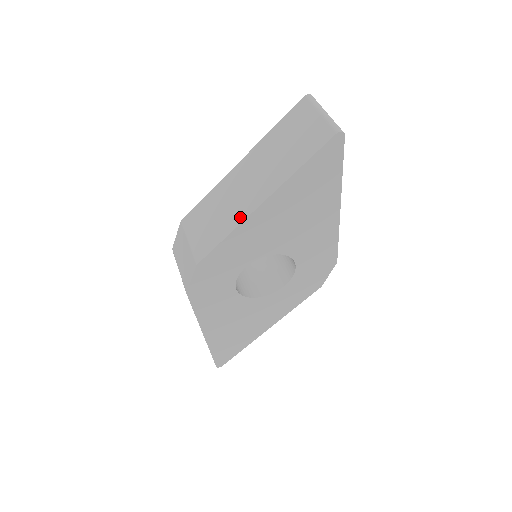
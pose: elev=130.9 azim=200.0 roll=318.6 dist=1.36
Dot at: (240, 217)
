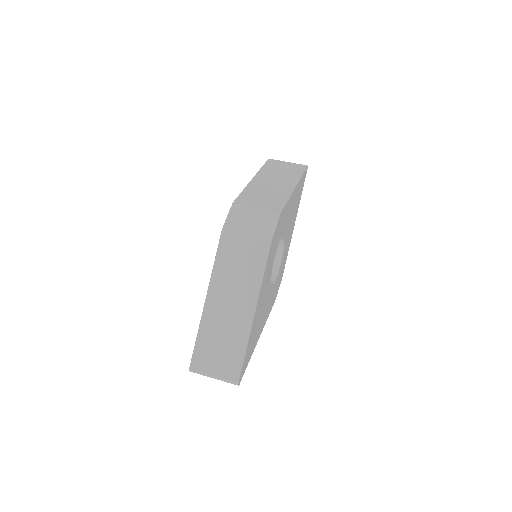
Dot at: (288, 192)
